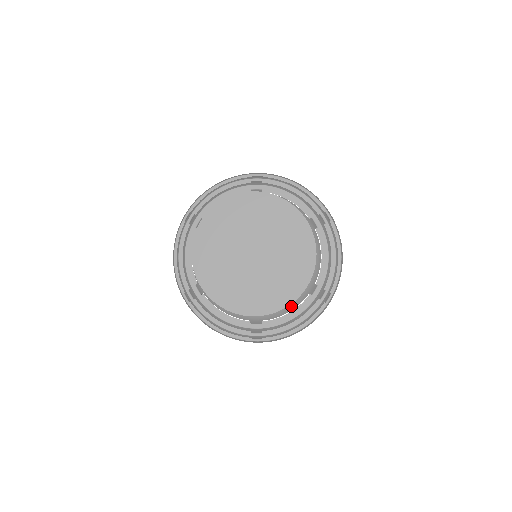
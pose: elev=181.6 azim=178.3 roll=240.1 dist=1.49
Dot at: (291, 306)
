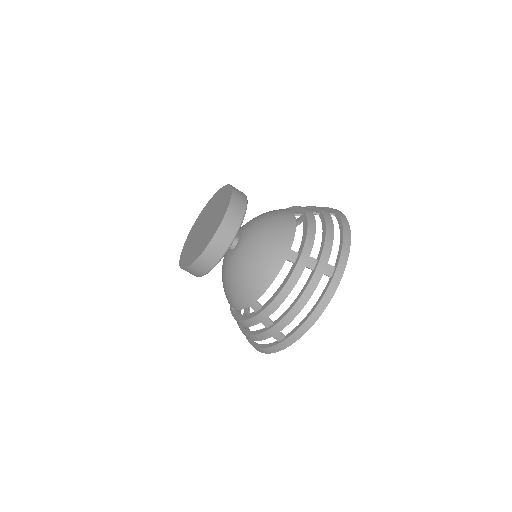
Dot at: (269, 274)
